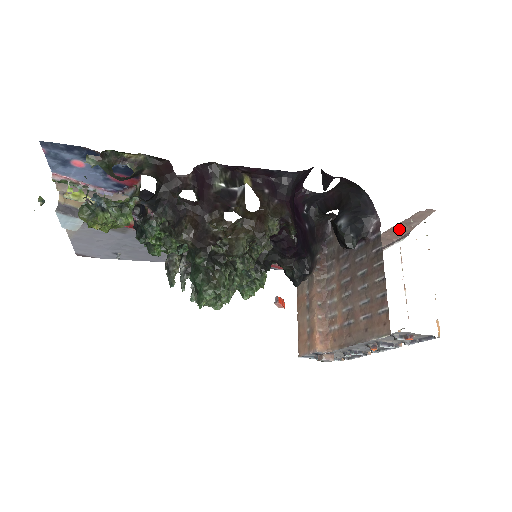
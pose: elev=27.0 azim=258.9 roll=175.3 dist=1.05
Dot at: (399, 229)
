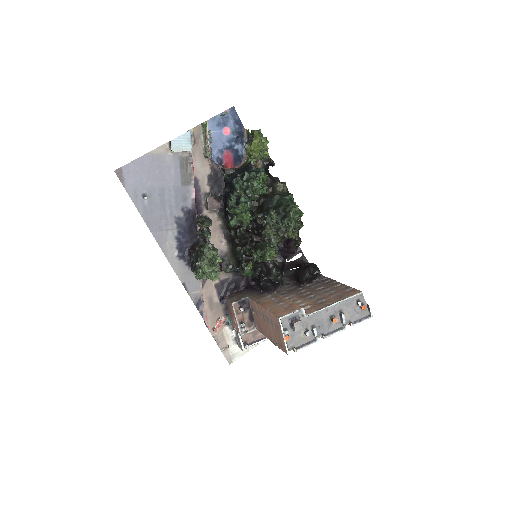
Dot at: occluded
